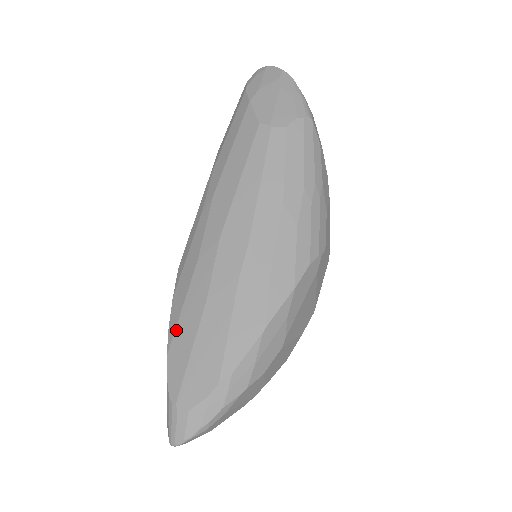
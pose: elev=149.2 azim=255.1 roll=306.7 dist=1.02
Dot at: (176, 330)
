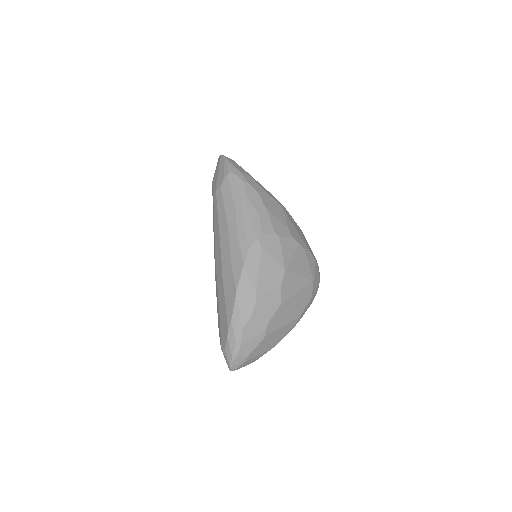
Dot at: occluded
